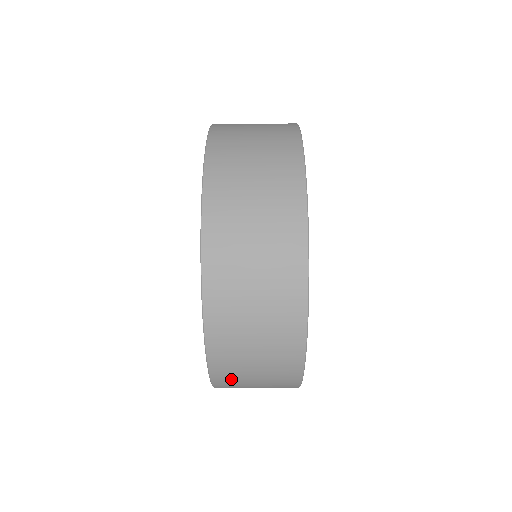
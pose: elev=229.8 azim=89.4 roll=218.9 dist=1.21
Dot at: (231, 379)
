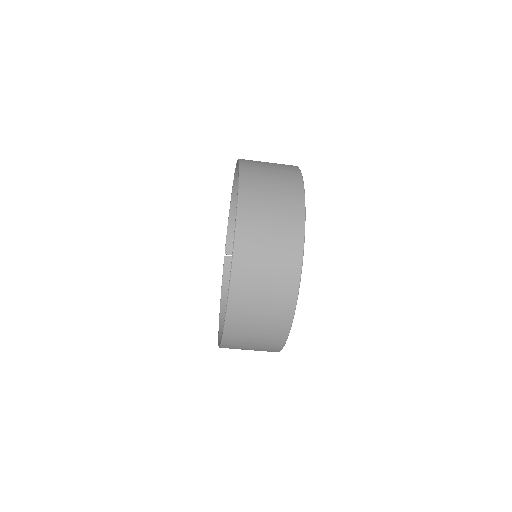
Dot at: (235, 345)
